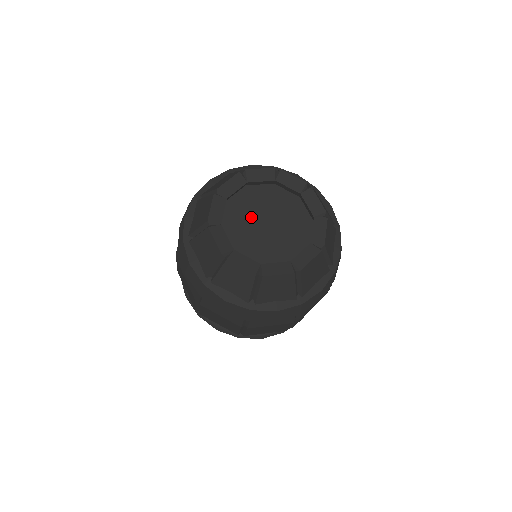
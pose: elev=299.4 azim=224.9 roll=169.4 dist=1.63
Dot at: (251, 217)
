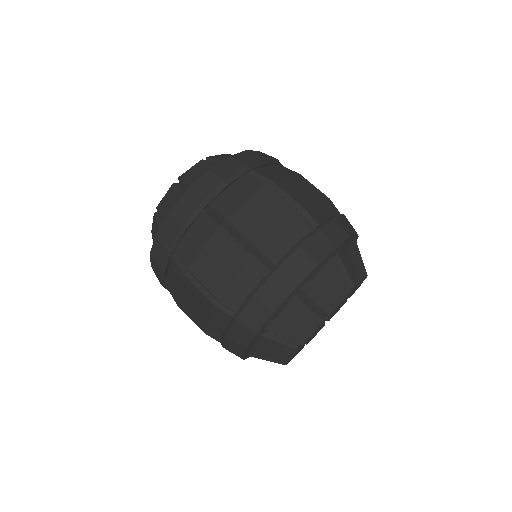
Dot at: occluded
